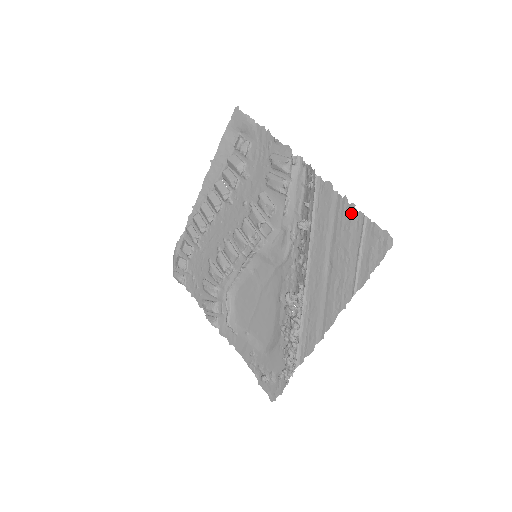
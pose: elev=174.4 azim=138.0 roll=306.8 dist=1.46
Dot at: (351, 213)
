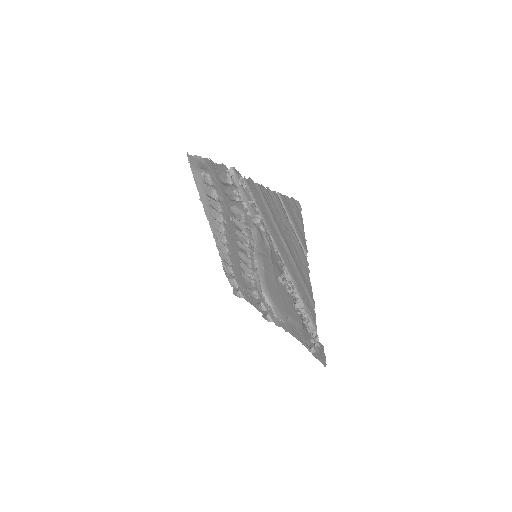
Dot at: (270, 195)
